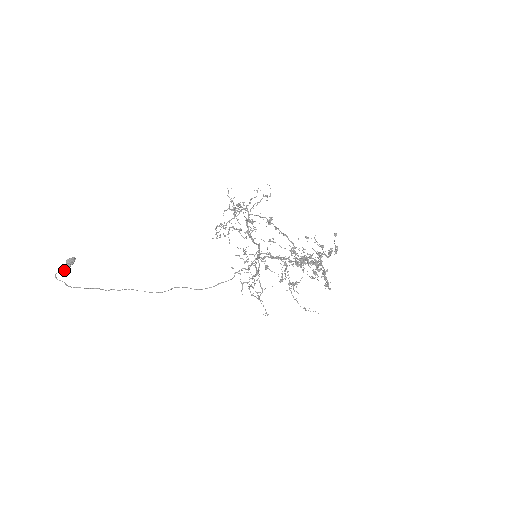
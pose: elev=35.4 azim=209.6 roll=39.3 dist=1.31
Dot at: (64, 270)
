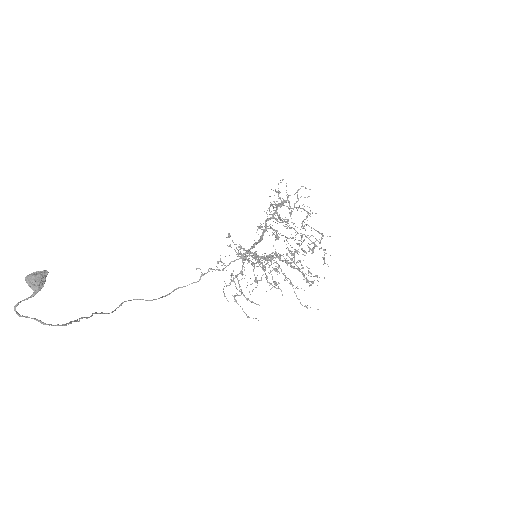
Dot at: (32, 296)
